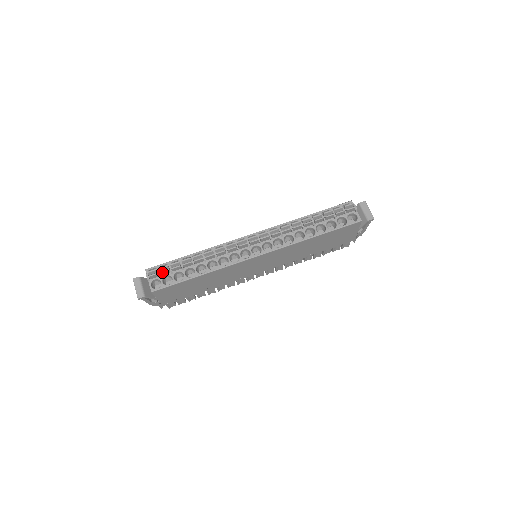
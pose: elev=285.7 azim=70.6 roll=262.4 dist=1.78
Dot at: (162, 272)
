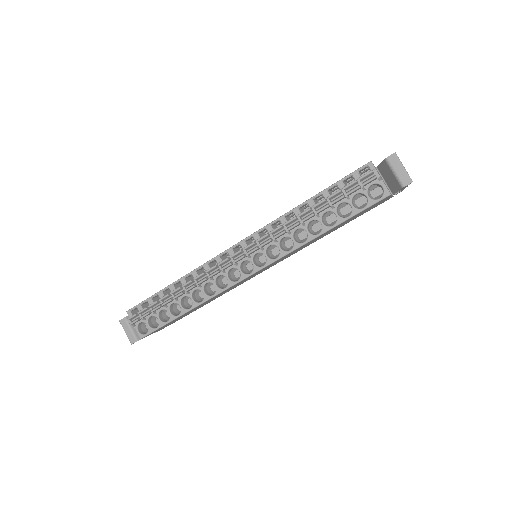
Dot at: (143, 317)
